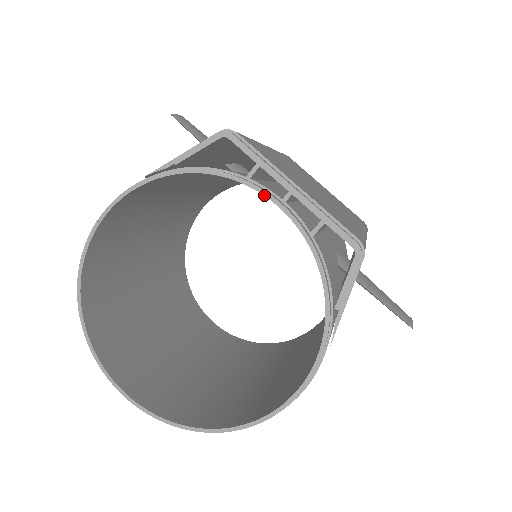
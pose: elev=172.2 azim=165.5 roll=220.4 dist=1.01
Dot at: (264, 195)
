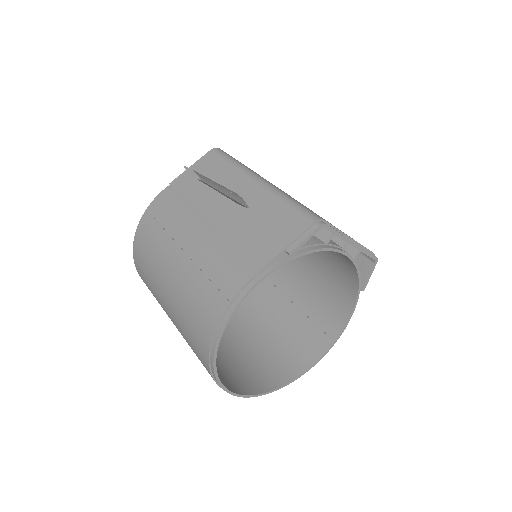
Dot at: (339, 252)
